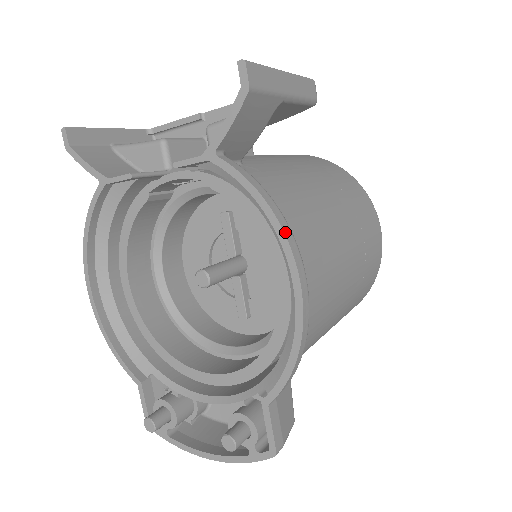
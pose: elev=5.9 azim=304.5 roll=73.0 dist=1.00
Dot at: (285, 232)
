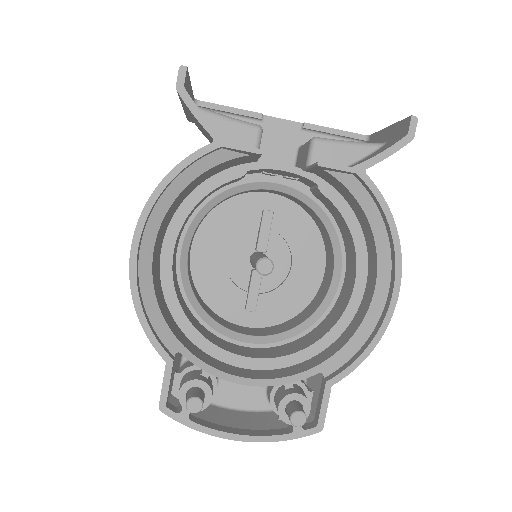
Dot at: (400, 250)
